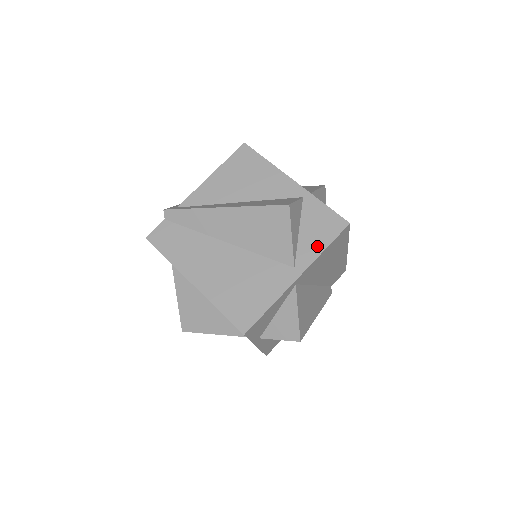
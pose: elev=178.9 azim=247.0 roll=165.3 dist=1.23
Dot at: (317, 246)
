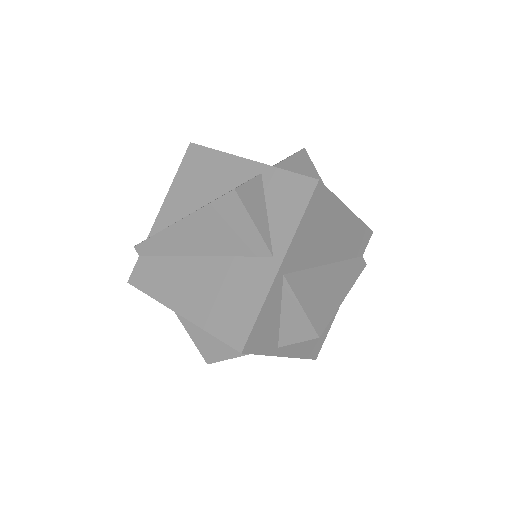
Dot at: (290, 222)
